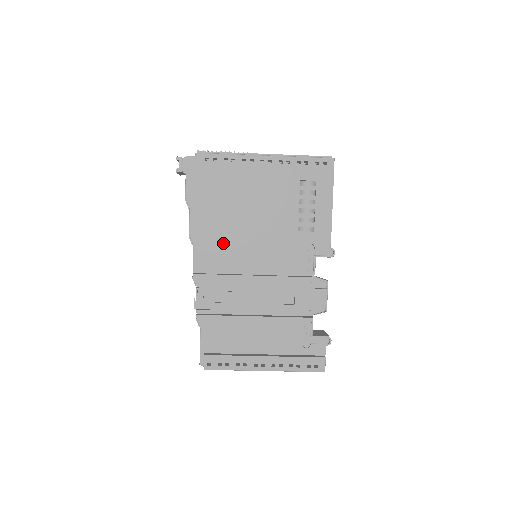
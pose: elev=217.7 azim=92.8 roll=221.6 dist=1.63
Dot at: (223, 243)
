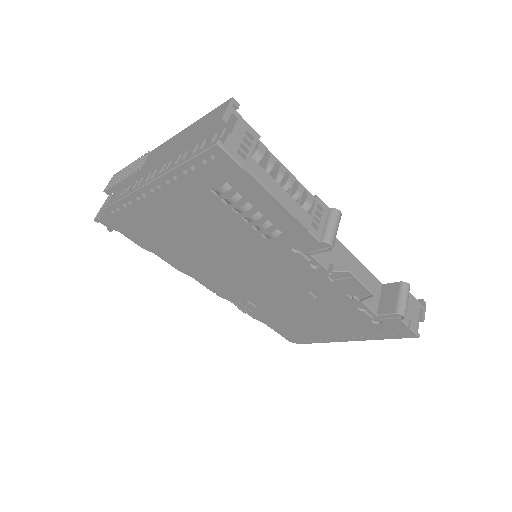
Dot at: (210, 269)
